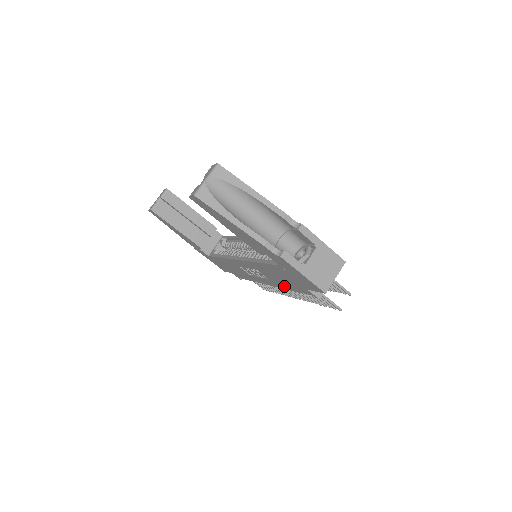
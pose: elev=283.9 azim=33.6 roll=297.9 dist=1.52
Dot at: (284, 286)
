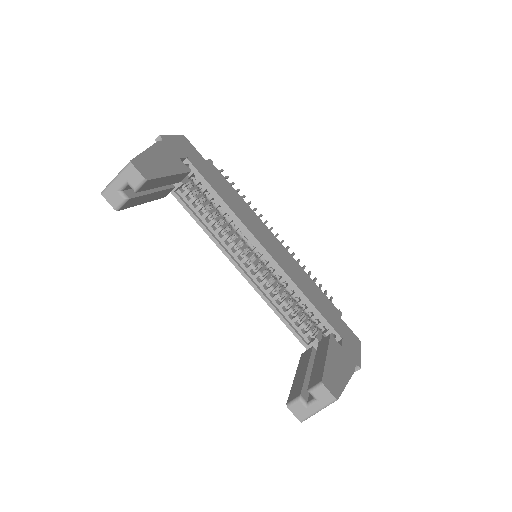
Dot at: occluded
